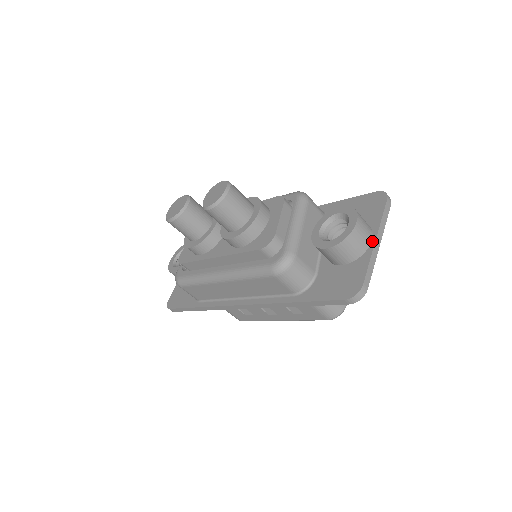
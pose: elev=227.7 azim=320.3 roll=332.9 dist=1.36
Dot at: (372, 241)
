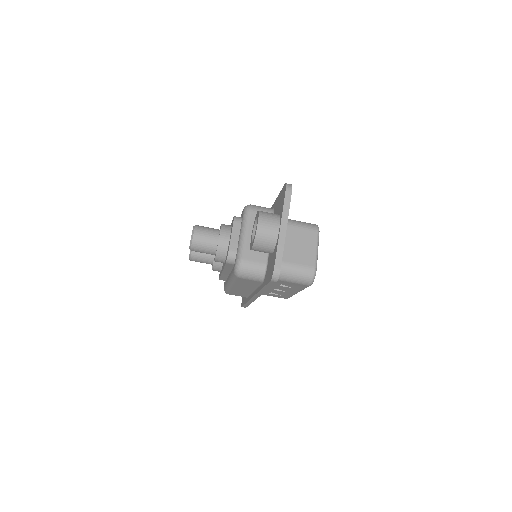
Dot at: (279, 230)
